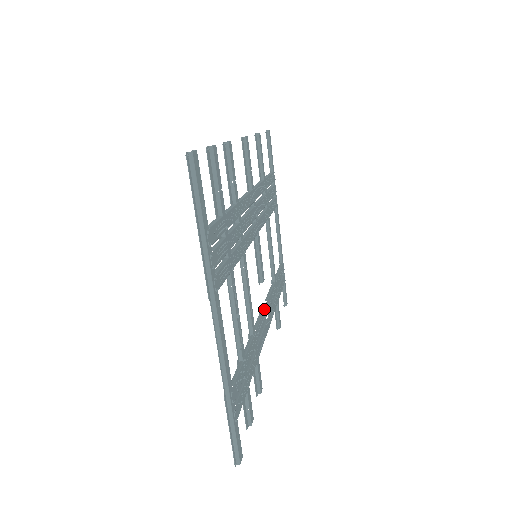
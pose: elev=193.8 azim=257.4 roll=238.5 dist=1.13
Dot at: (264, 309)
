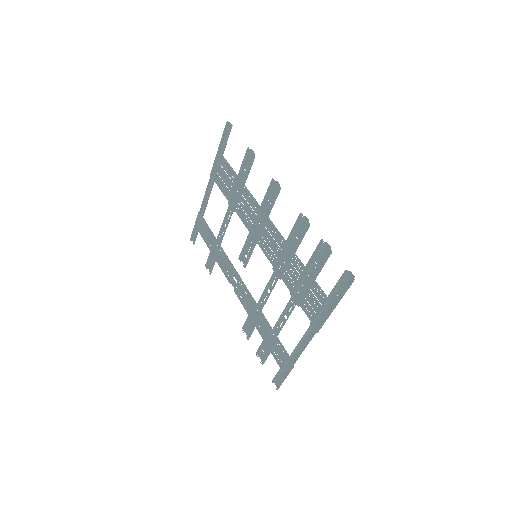
Dot at: (243, 282)
